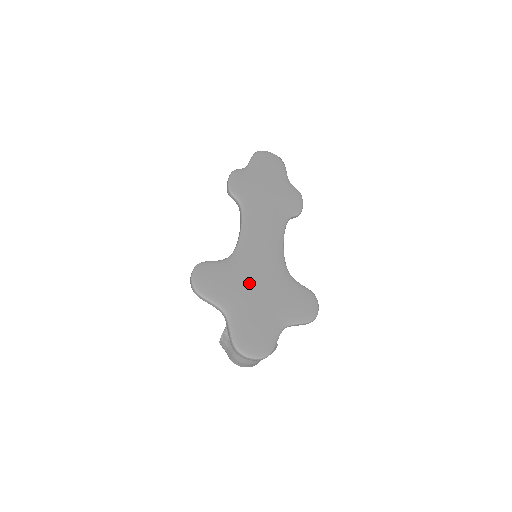
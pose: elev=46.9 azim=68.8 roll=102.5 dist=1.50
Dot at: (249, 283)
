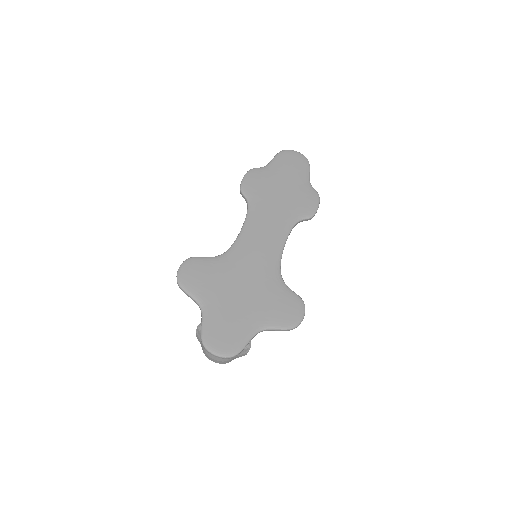
Dot at: (234, 282)
